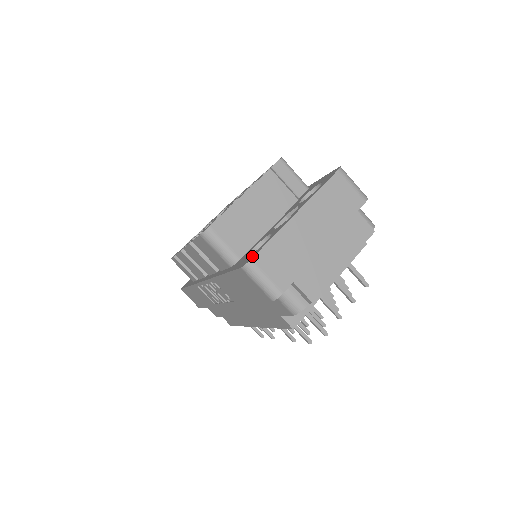
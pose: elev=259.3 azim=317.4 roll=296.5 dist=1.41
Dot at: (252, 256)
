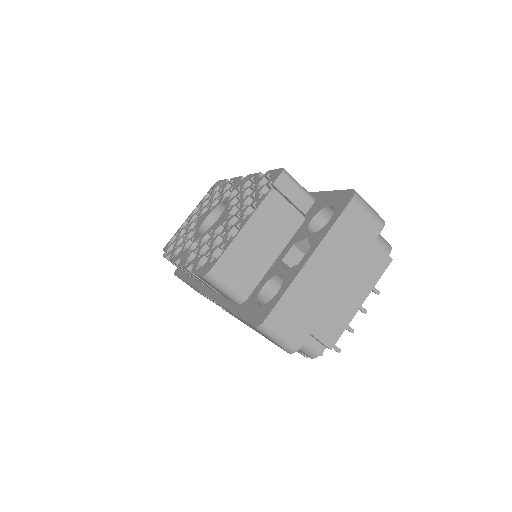
Dot at: (265, 313)
